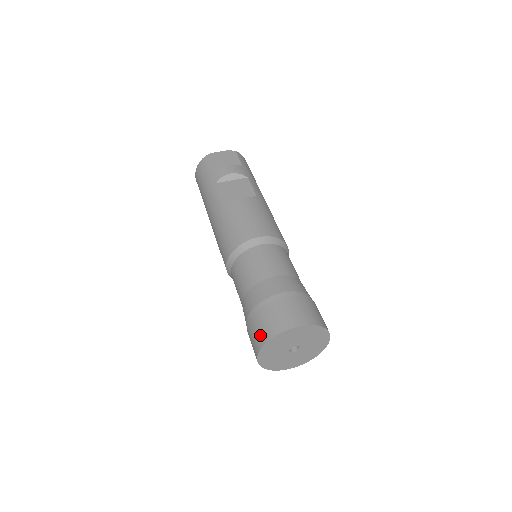
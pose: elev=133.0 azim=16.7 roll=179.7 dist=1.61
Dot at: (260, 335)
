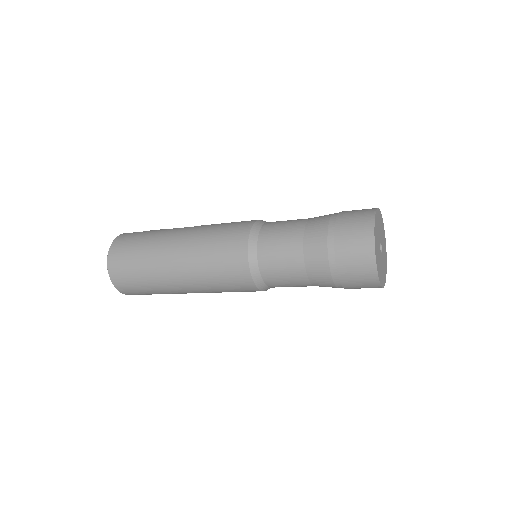
Dot at: (363, 215)
